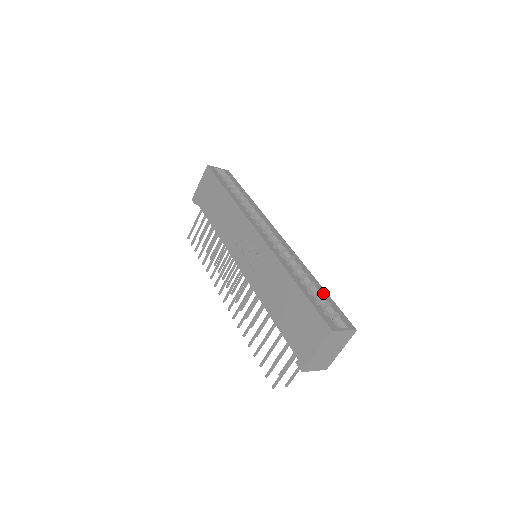
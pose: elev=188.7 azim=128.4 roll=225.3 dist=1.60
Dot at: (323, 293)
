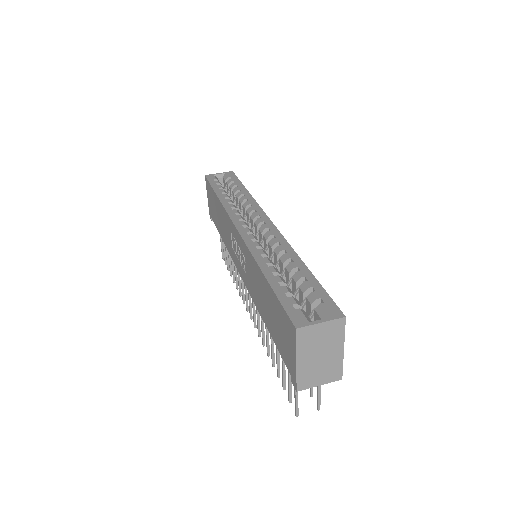
Dot at: (306, 278)
